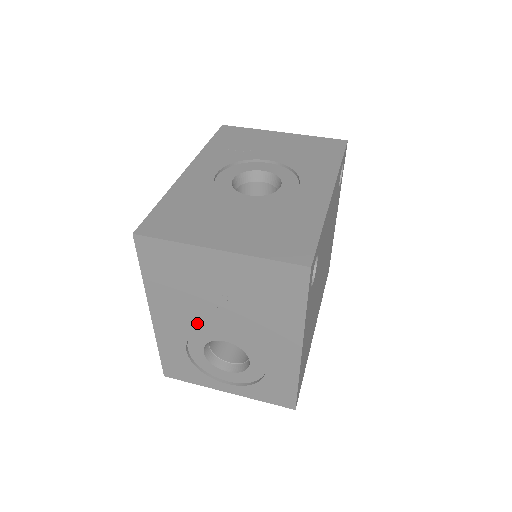
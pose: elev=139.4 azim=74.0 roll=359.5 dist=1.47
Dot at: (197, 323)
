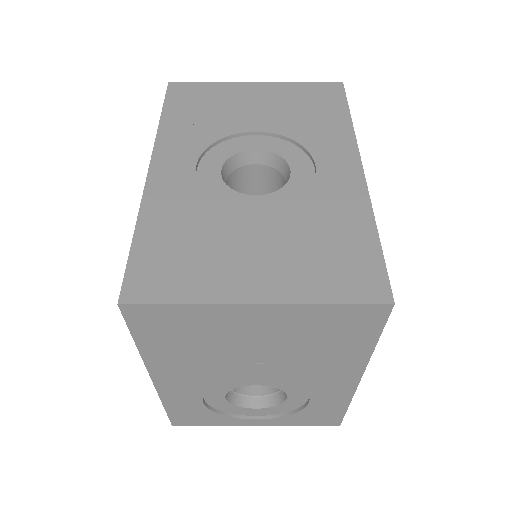
Dot at: (219, 377)
